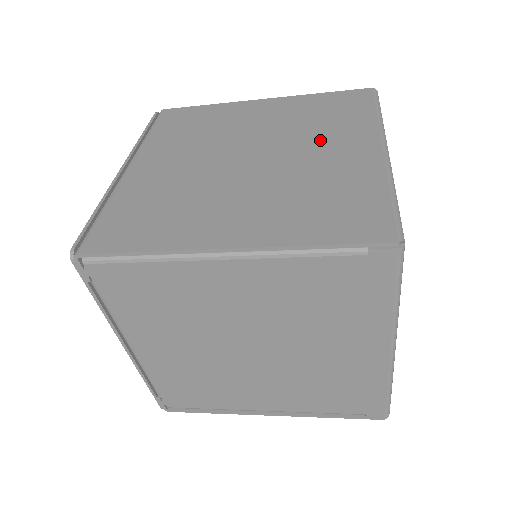
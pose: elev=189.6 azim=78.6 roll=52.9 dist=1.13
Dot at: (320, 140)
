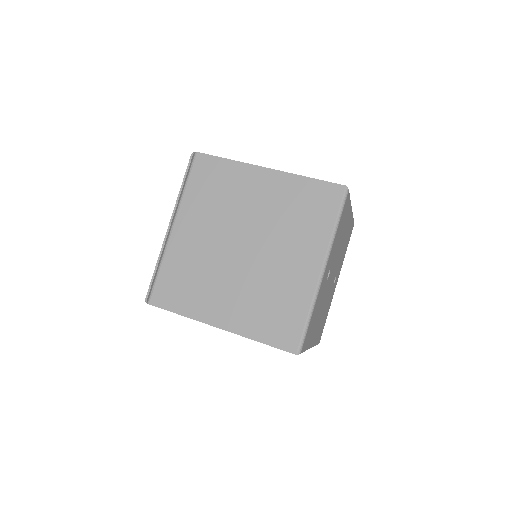
Dot at: (289, 245)
